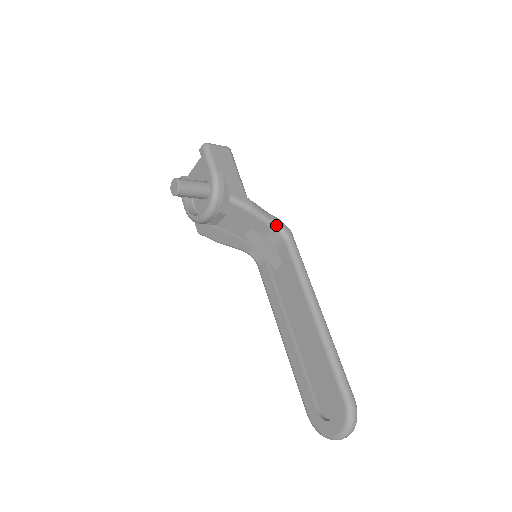
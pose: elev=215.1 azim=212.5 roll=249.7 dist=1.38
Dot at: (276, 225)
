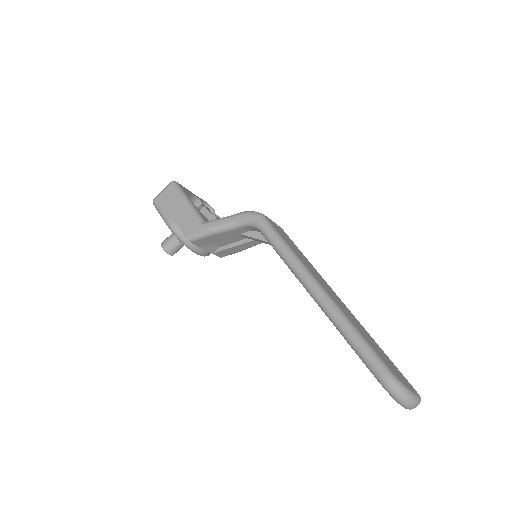
Dot at: (242, 223)
